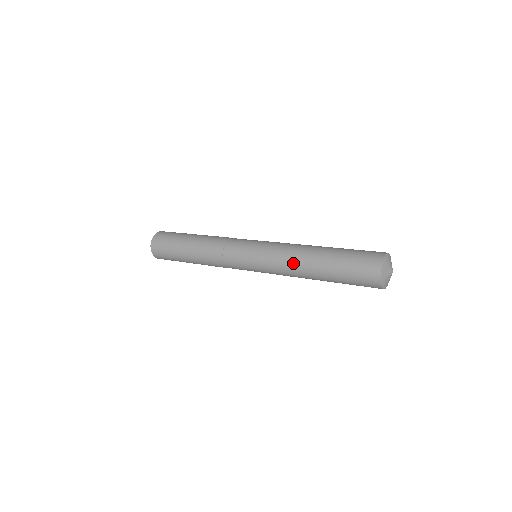
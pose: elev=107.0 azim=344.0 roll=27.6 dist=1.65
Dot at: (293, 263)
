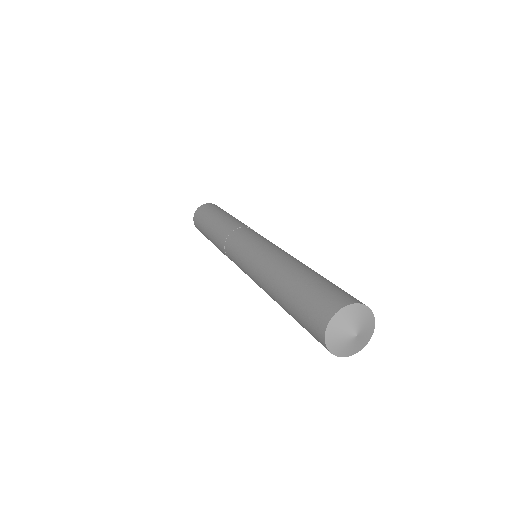
Dot at: occluded
